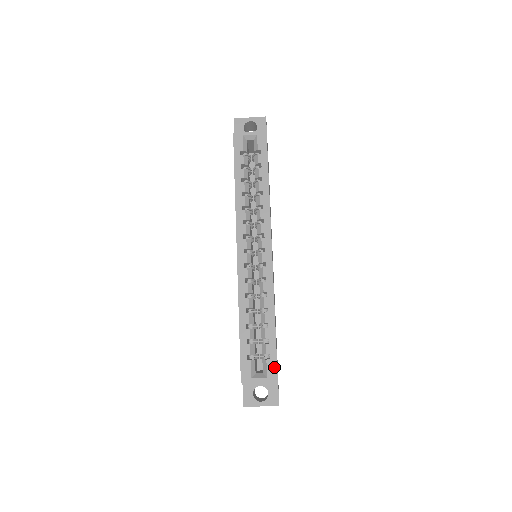
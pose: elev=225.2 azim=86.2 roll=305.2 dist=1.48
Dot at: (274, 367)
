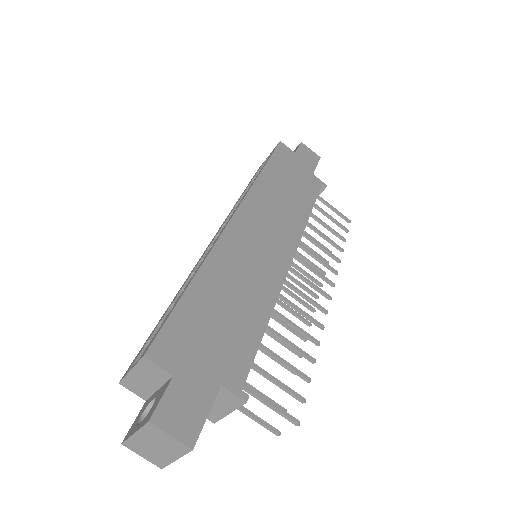
Dot at: (154, 338)
